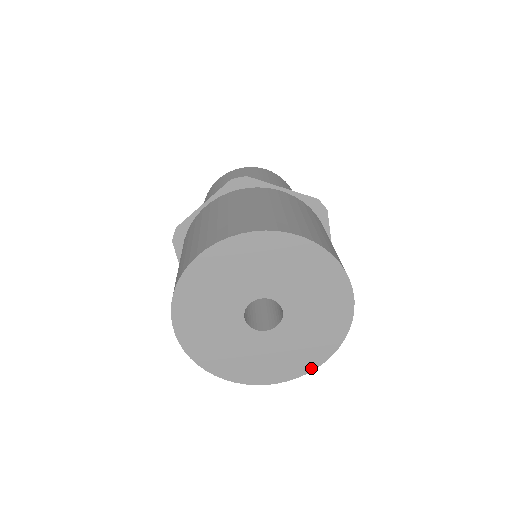
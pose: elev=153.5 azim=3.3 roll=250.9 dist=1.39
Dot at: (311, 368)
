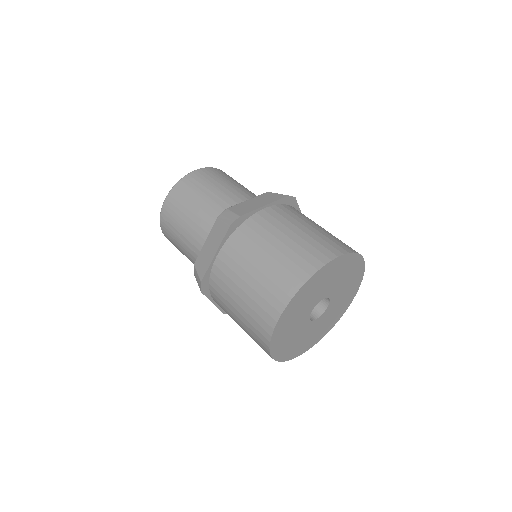
Dot at: (305, 351)
